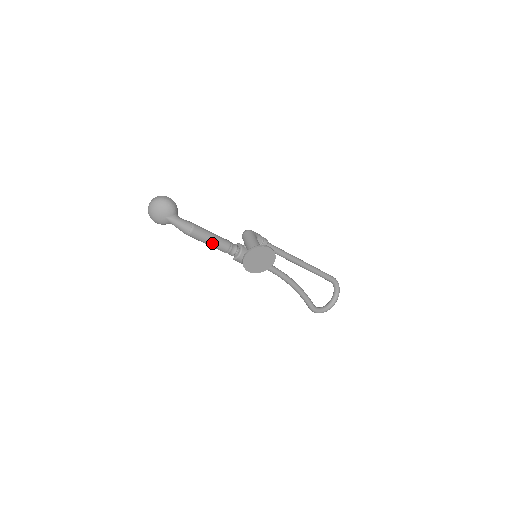
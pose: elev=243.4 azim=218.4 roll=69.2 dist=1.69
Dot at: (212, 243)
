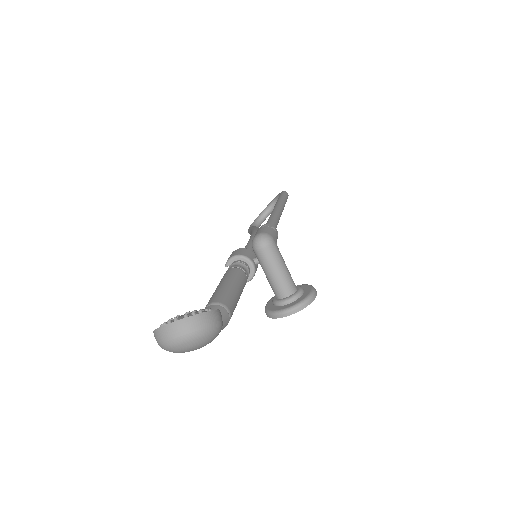
Dot at: occluded
